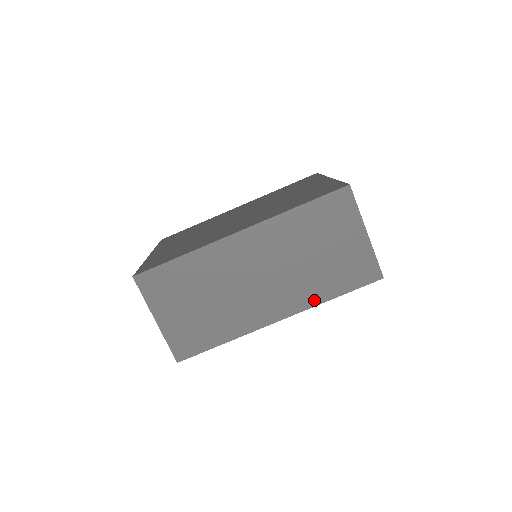
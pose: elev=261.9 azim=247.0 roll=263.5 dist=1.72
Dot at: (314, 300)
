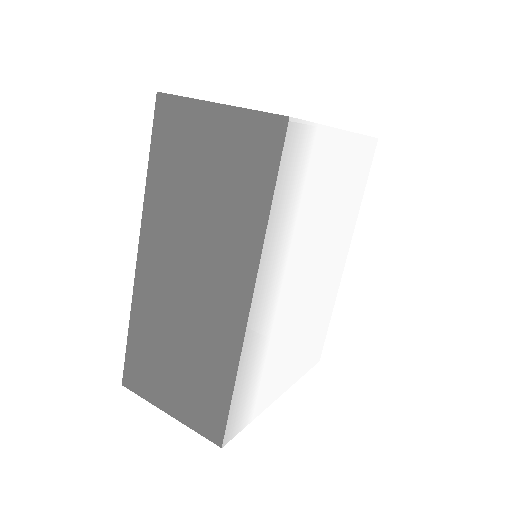
Dot at: (255, 237)
